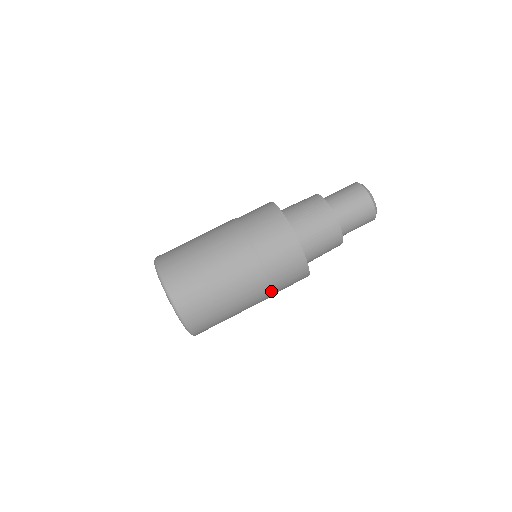
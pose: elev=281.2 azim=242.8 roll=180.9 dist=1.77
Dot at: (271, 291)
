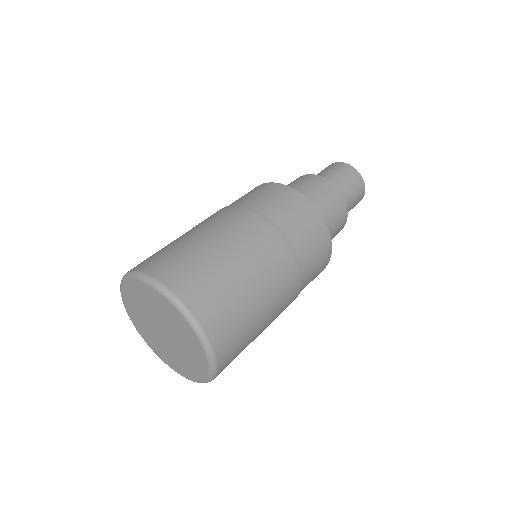
Dot at: (293, 257)
